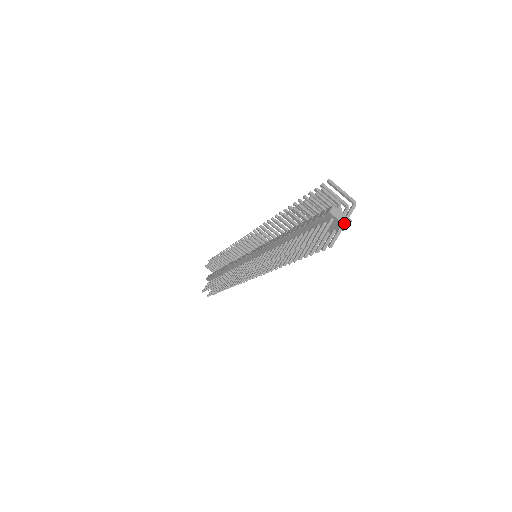
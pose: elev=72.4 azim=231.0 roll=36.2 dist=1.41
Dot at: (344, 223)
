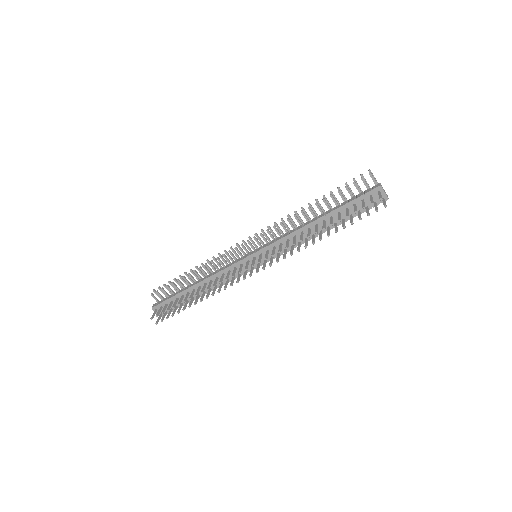
Dot at: (387, 195)
